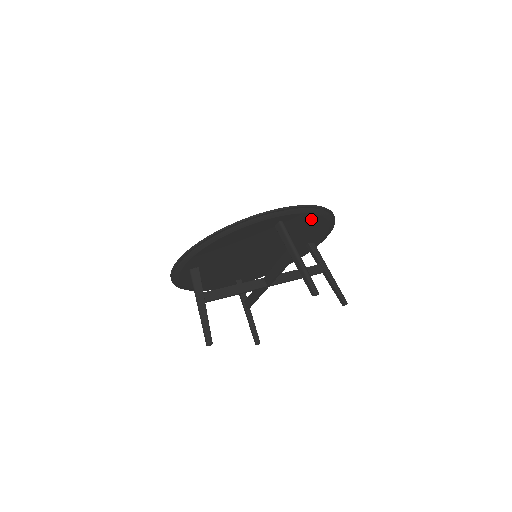
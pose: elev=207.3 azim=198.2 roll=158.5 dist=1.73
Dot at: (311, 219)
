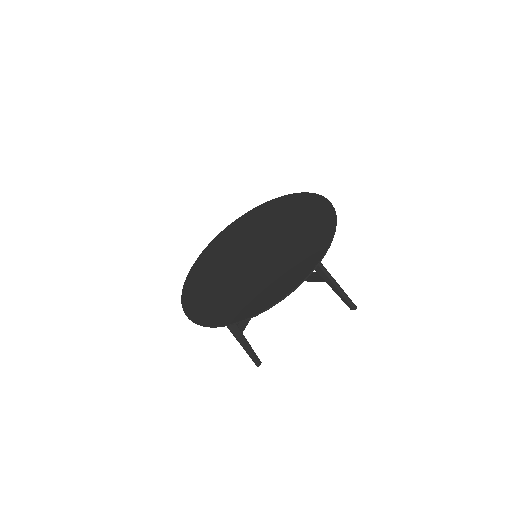
Dot at: occluded
